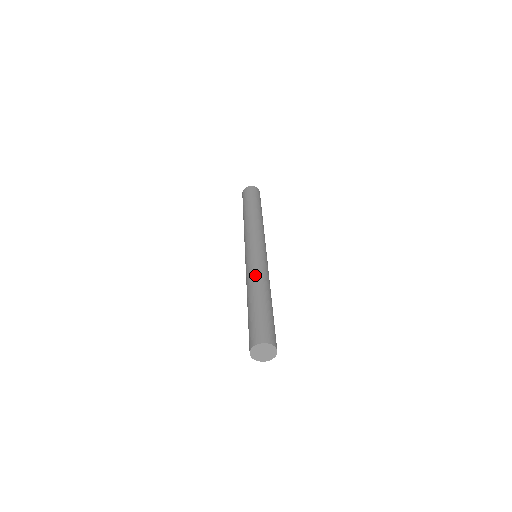
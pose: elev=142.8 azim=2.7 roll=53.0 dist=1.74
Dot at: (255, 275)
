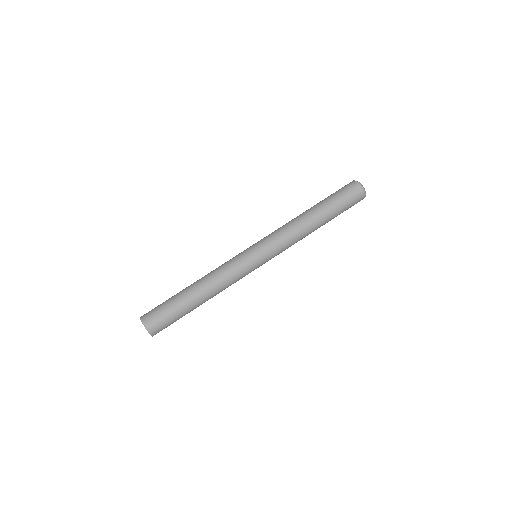
Dot at: (218, 277)
